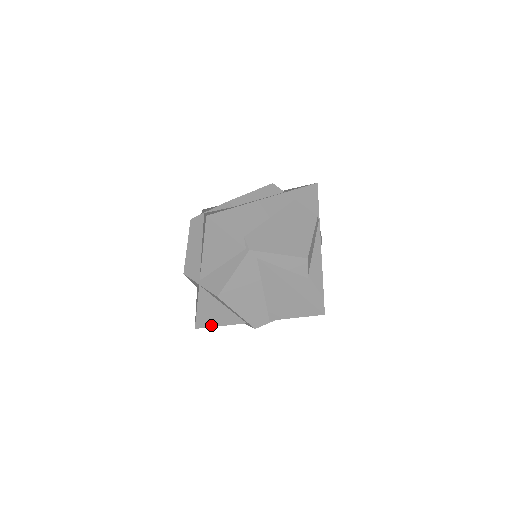
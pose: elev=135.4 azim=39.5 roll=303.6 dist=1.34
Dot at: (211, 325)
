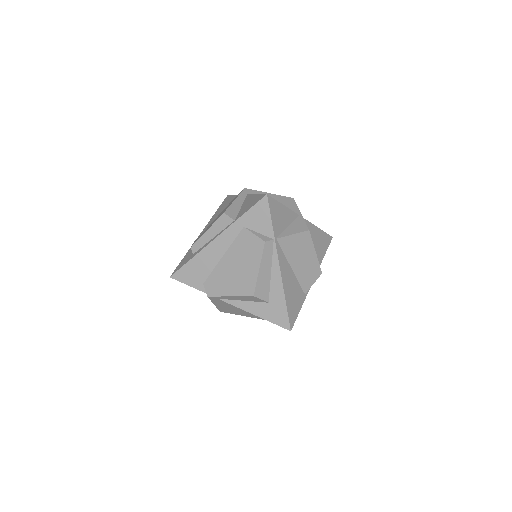
Dot at: occluded
